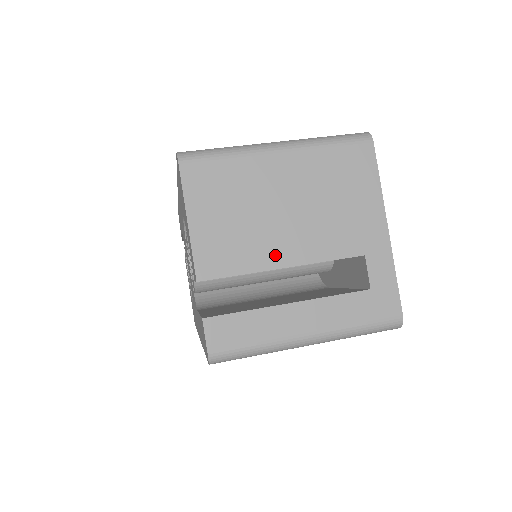
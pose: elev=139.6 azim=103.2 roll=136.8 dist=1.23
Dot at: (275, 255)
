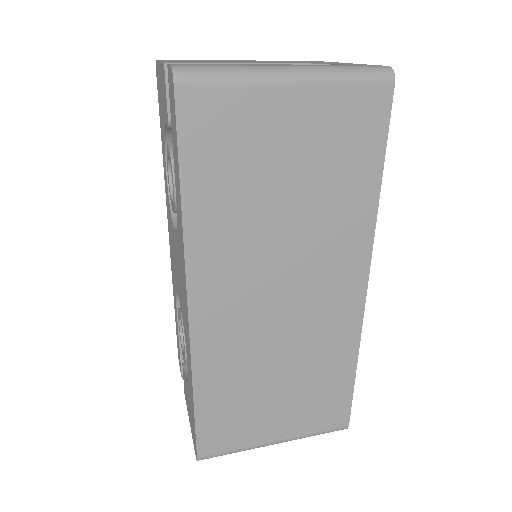
Dot at: occluded
